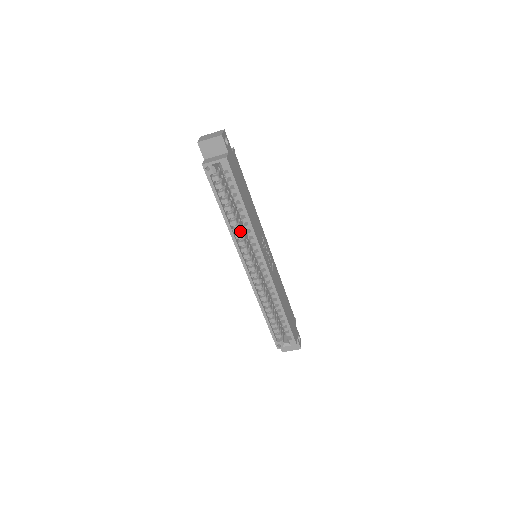
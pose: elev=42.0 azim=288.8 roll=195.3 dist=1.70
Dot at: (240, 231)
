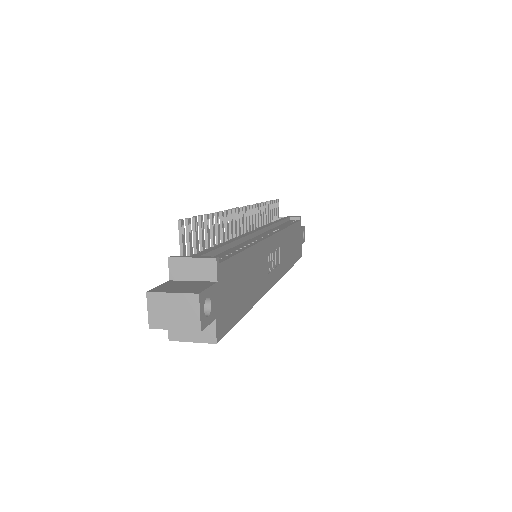
Dot at: occluded
